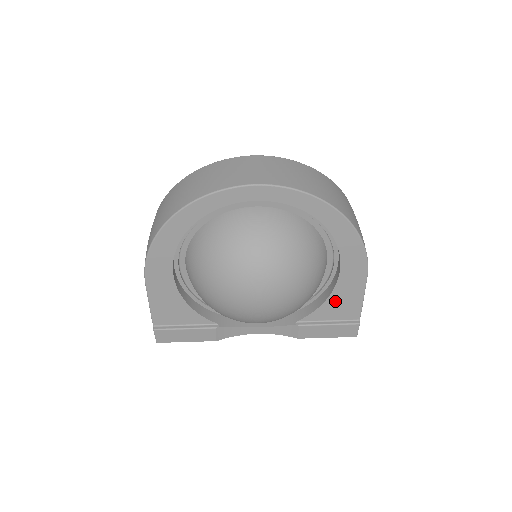
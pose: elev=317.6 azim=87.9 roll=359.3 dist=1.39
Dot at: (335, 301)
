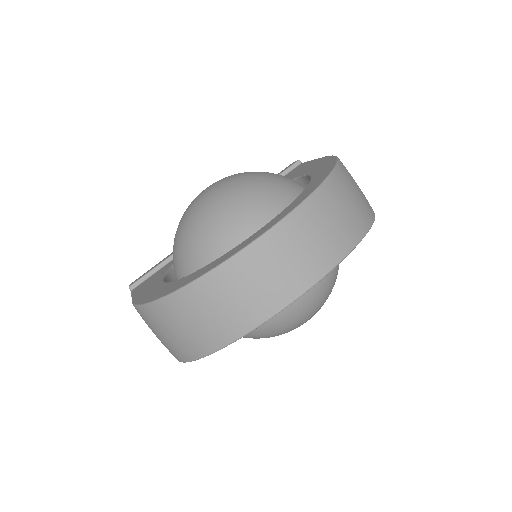
Dot at: occluded
